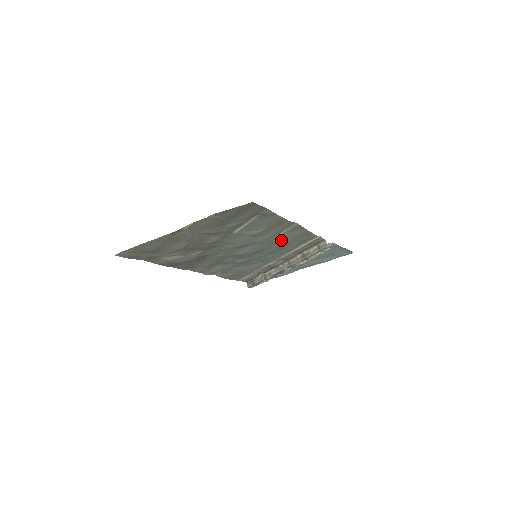
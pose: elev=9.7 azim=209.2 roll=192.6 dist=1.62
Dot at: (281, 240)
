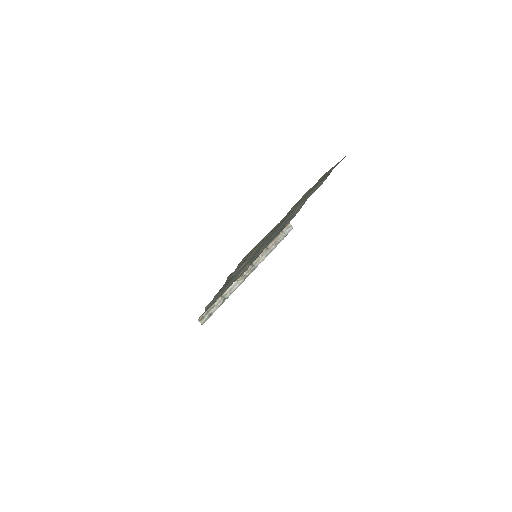
Dot at: (285, 224)
